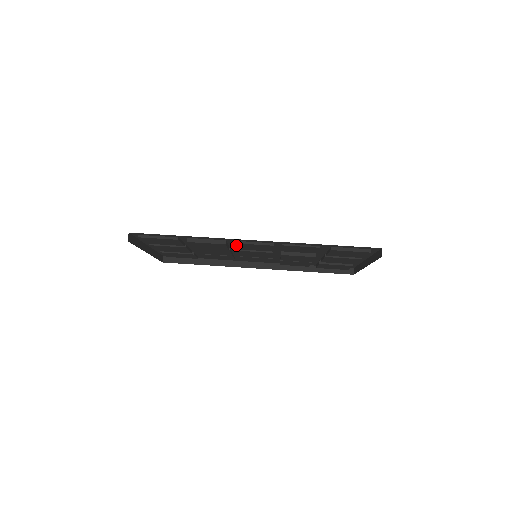
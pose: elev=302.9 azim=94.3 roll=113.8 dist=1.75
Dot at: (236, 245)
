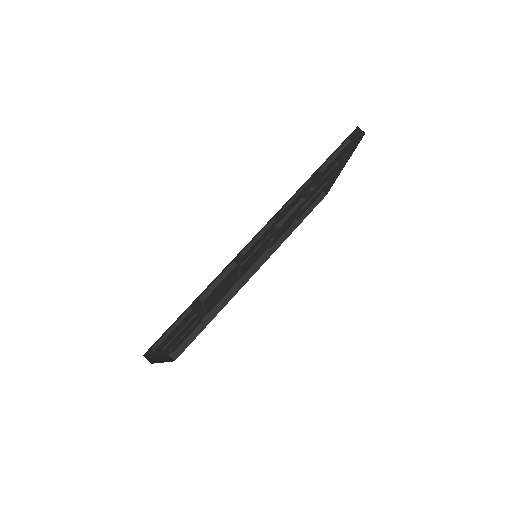
Dot at: (243, 257)
